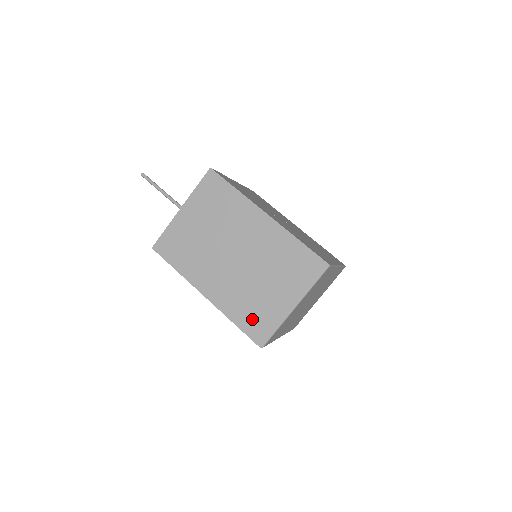
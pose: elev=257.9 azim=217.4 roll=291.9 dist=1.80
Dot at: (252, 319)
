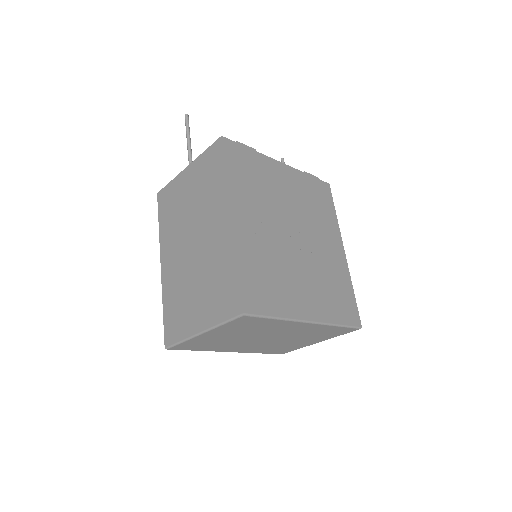
Dot at: (173, 316)
